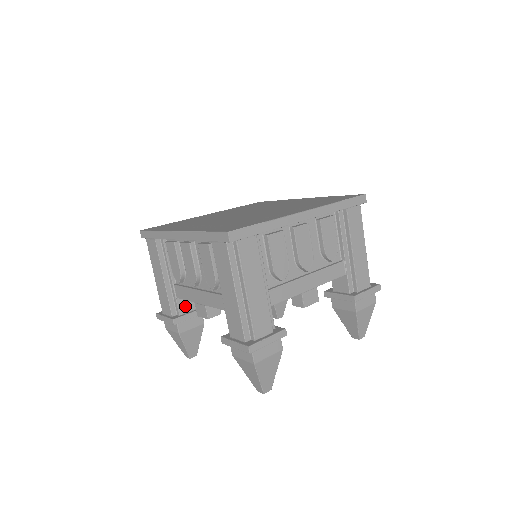
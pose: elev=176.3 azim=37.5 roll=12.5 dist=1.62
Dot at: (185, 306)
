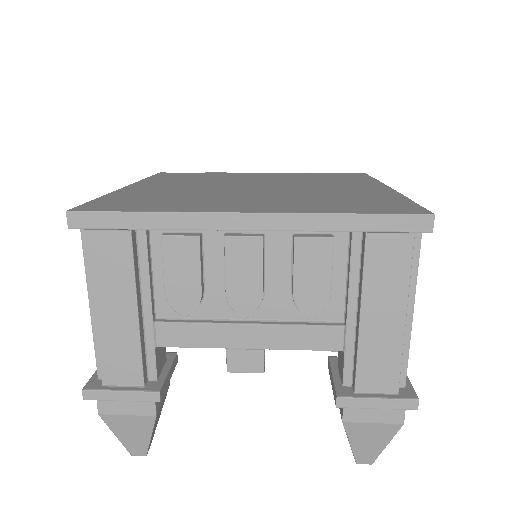
Dot at: (160, 359)
